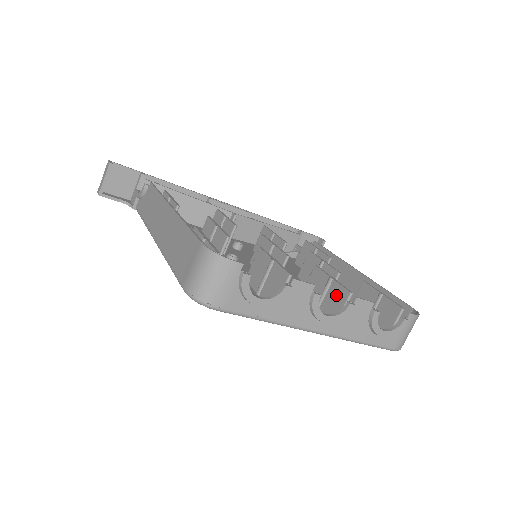
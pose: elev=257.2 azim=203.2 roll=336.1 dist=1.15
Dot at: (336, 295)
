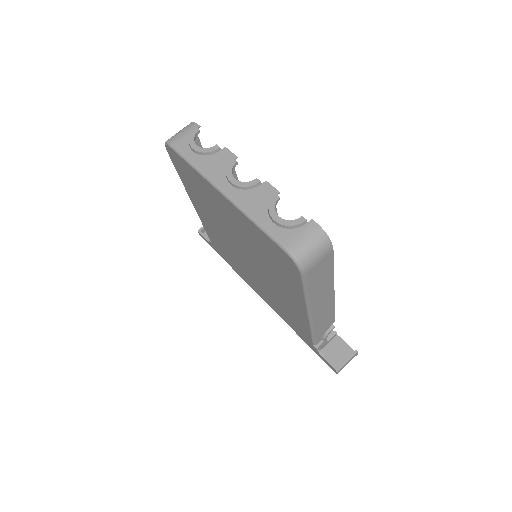
Dot at: occluded
